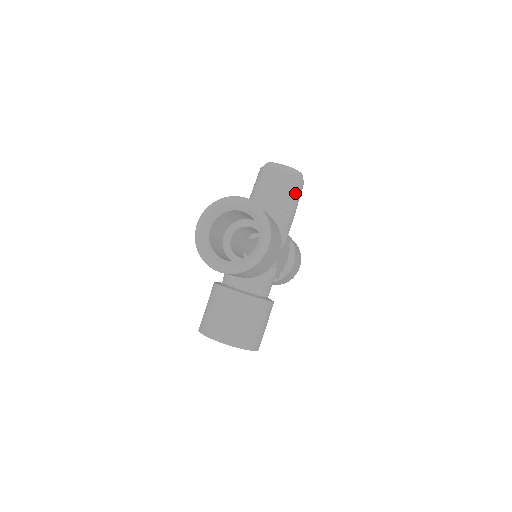
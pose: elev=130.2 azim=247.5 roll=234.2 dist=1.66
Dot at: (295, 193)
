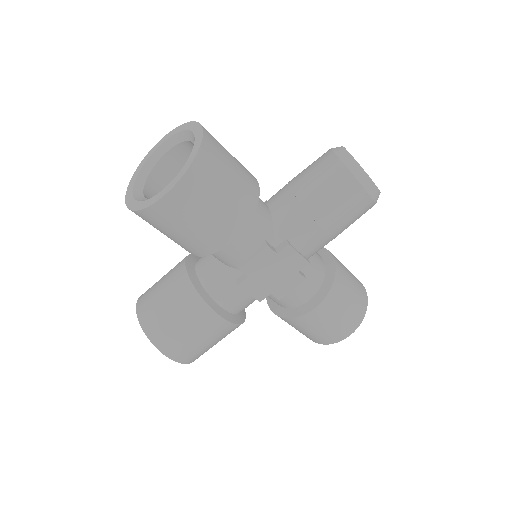
Dot at: (338, 197)
